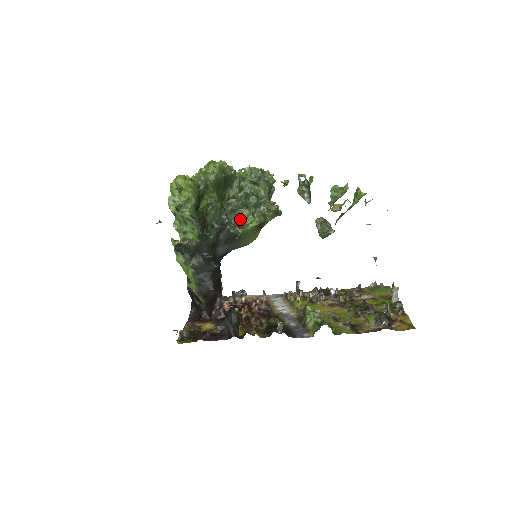
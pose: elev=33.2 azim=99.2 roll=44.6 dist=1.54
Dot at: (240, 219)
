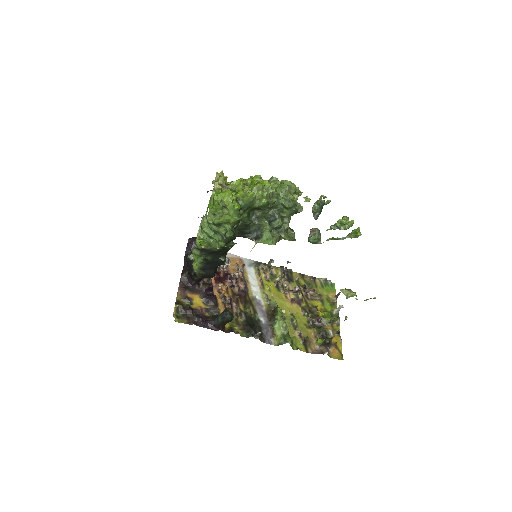
Dot at: (259, 231)
